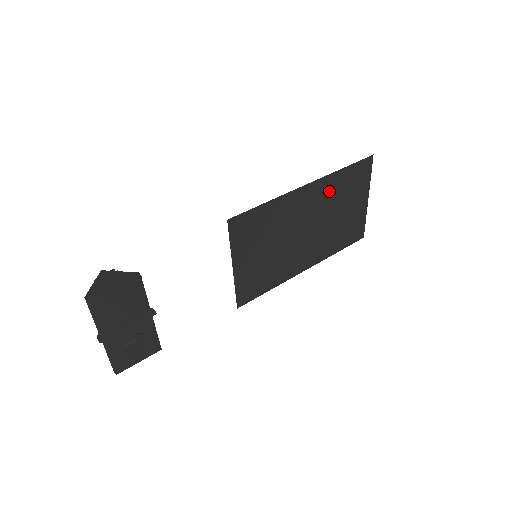
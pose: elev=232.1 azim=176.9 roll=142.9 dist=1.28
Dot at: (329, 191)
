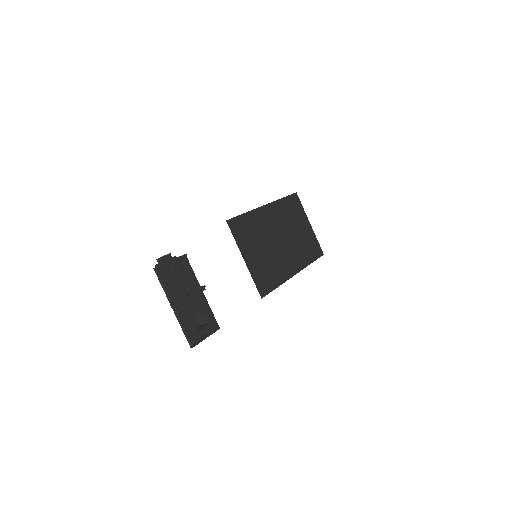
Dot at: (281, 213)
